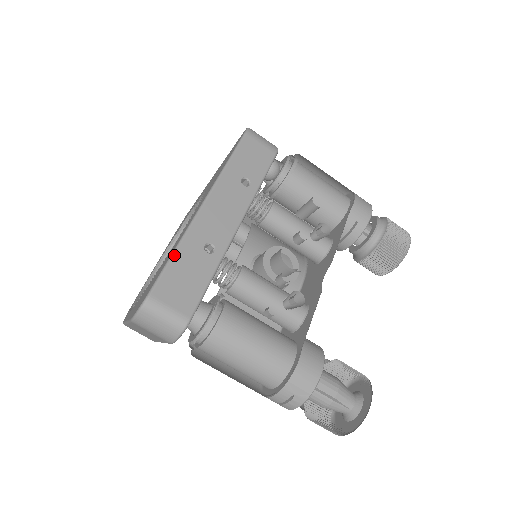
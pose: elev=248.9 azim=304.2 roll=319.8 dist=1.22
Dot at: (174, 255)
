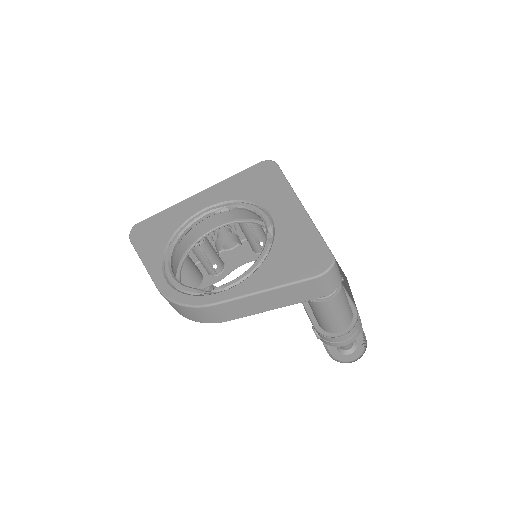
Dot at: (320, 234)
